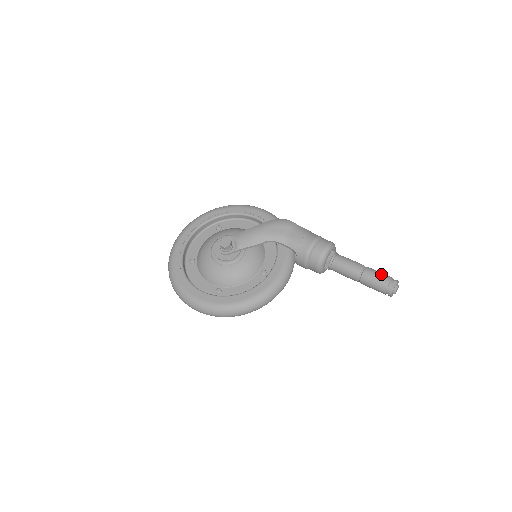
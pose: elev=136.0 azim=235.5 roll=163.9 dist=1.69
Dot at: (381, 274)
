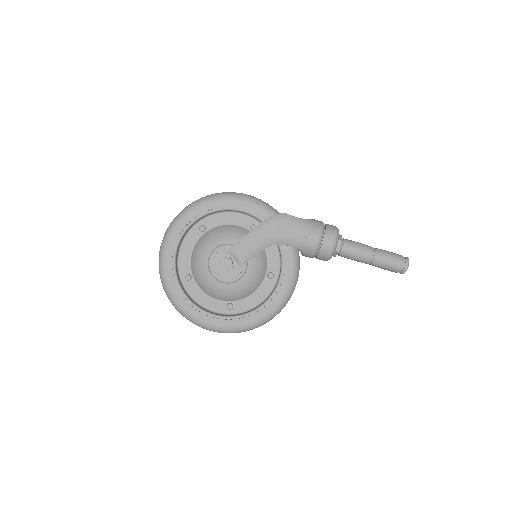
Dot at: (392, 257)
